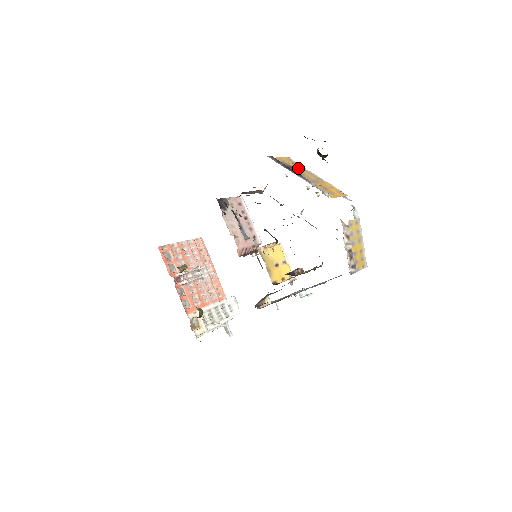
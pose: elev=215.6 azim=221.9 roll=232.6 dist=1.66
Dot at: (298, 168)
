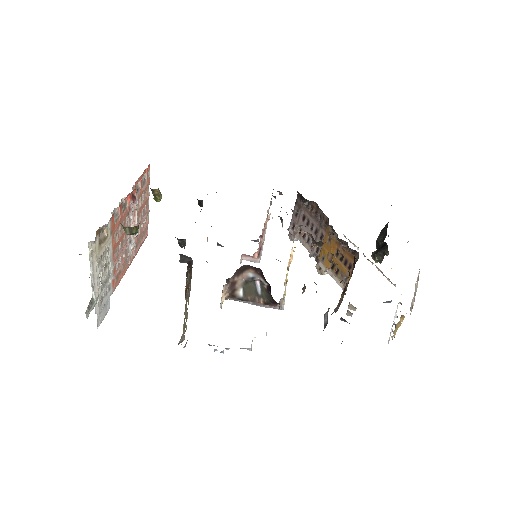
Dot at: occluded
